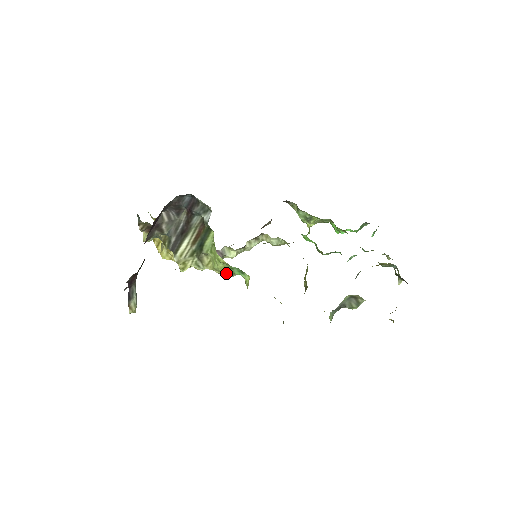
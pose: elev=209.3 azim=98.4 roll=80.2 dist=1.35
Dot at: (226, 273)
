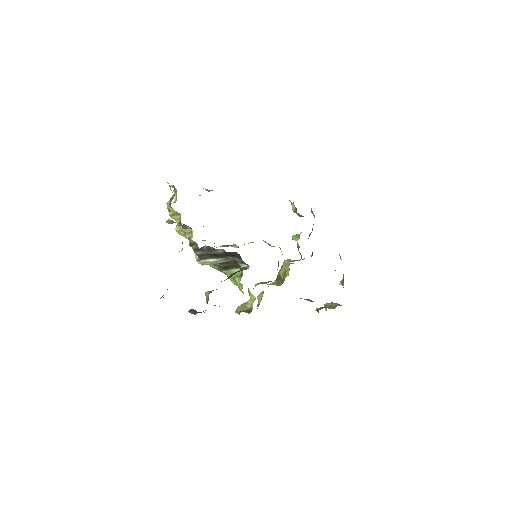
Dot at: occluded
